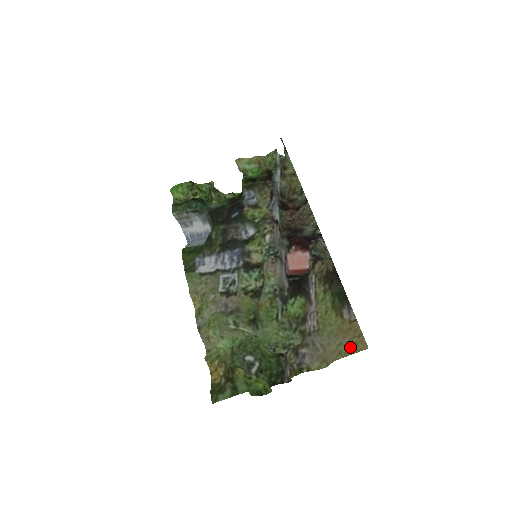
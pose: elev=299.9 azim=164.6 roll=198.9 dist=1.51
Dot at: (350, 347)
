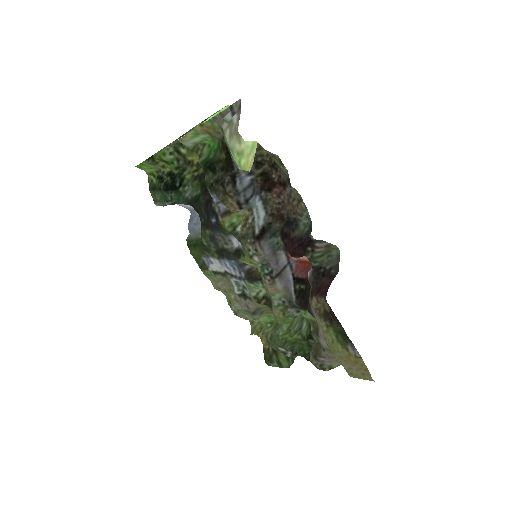
Dot at: (359, 374)
